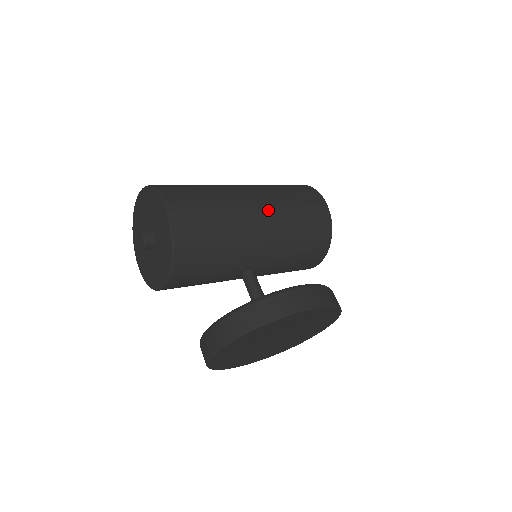
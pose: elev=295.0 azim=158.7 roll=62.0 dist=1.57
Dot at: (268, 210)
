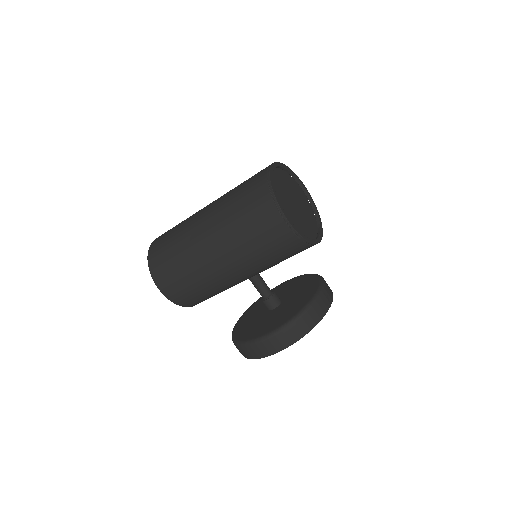
Dot at: (230, 259)
